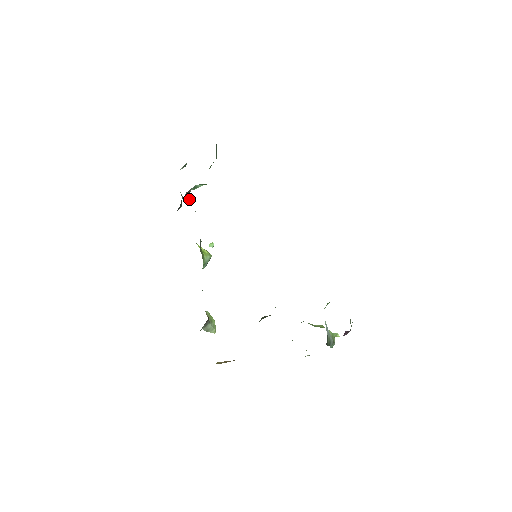
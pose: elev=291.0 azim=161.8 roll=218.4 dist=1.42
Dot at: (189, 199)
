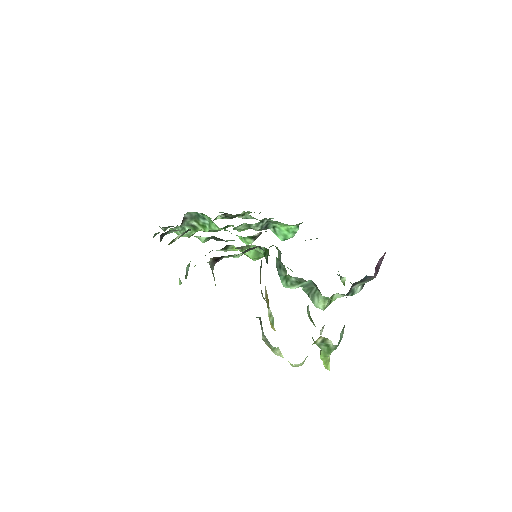
Dot at: occluded
